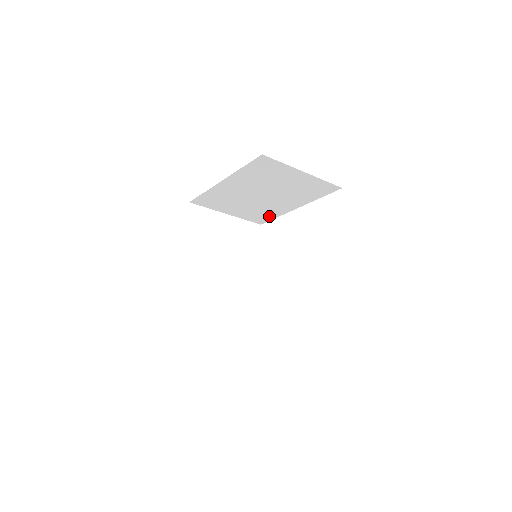
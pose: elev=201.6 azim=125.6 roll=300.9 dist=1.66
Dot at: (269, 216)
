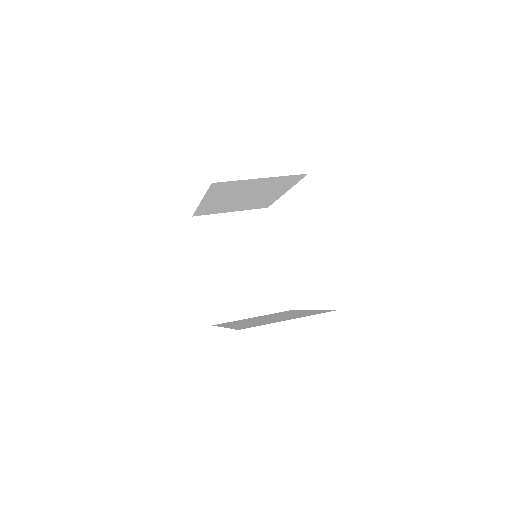
Dot at: occluded
